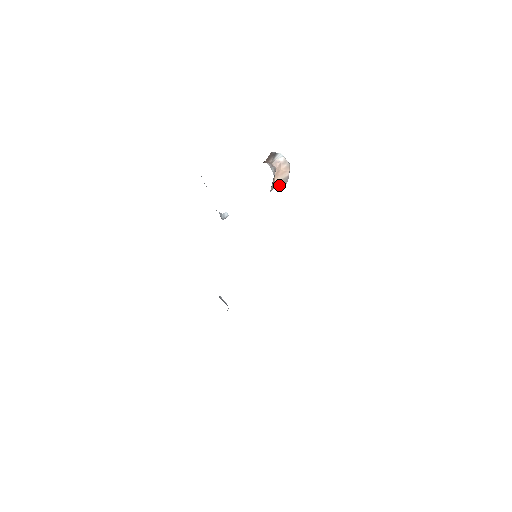
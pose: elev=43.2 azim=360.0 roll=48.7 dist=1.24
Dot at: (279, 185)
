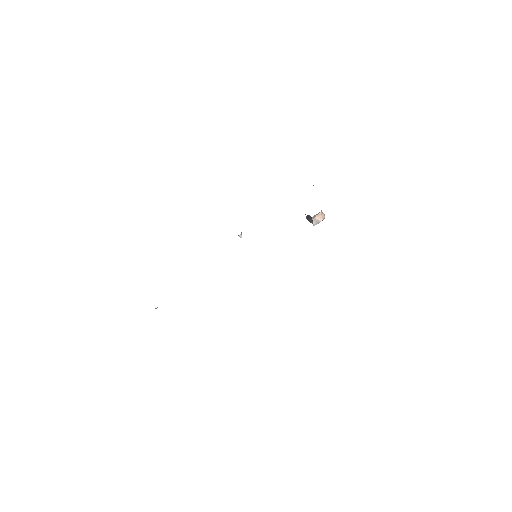
Dot at: (314, 221)
